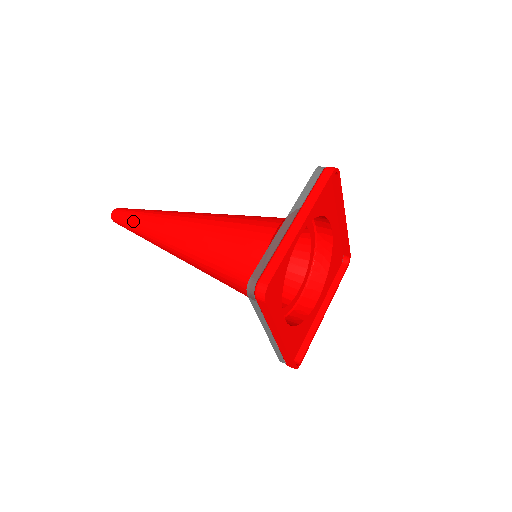
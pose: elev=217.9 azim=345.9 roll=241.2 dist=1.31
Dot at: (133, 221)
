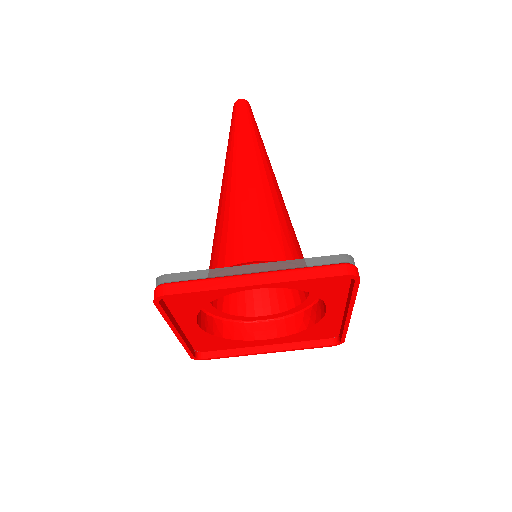
Dot at: (234, 124)
